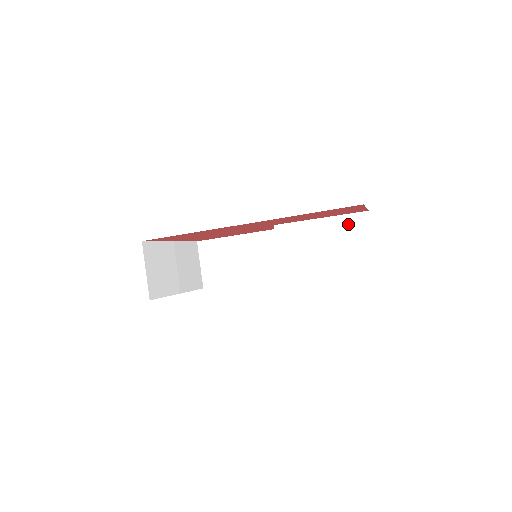
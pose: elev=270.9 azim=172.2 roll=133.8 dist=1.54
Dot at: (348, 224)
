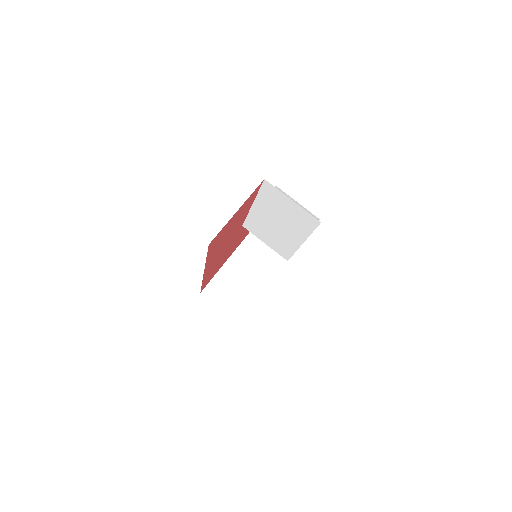
Dot at: (268, 199)
